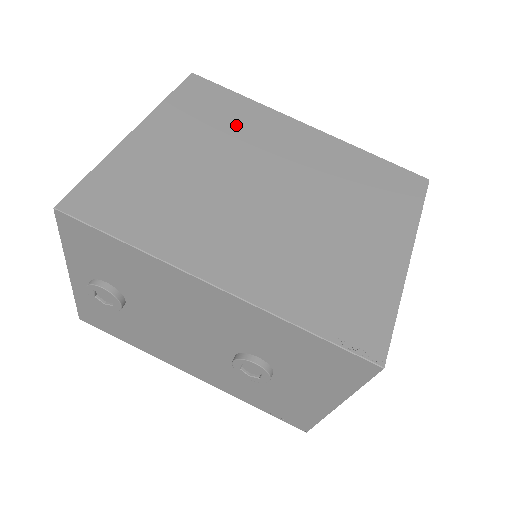
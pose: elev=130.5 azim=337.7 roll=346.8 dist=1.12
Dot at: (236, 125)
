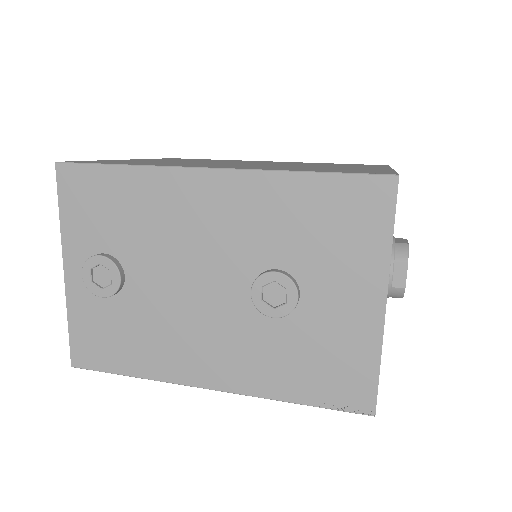
Dot at: occluded
